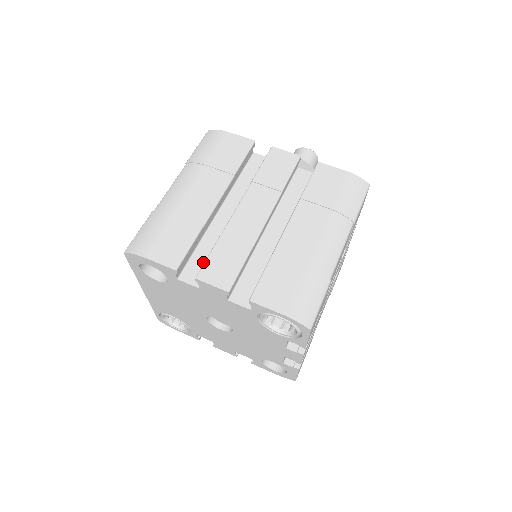
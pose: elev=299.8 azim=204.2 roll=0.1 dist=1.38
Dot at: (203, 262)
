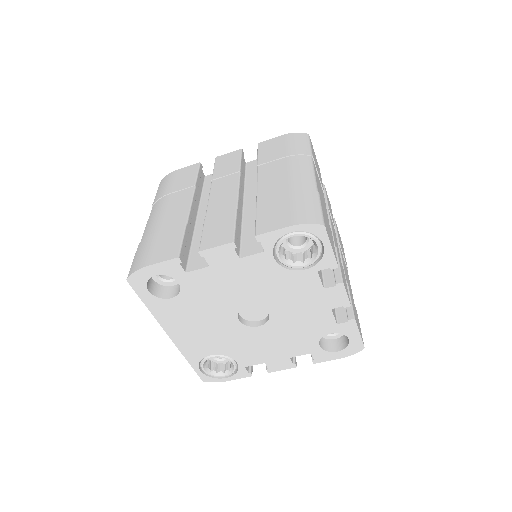
Dot at: occluded
